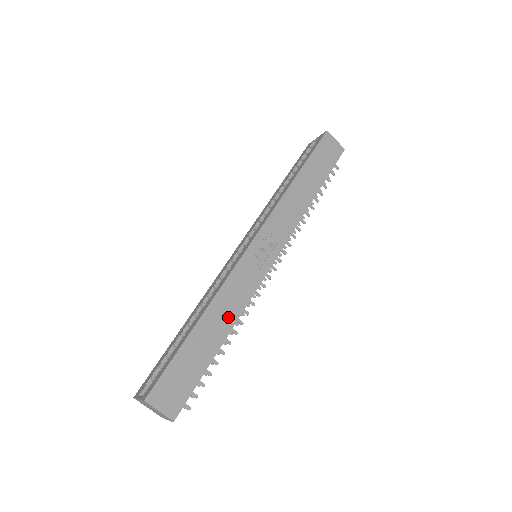
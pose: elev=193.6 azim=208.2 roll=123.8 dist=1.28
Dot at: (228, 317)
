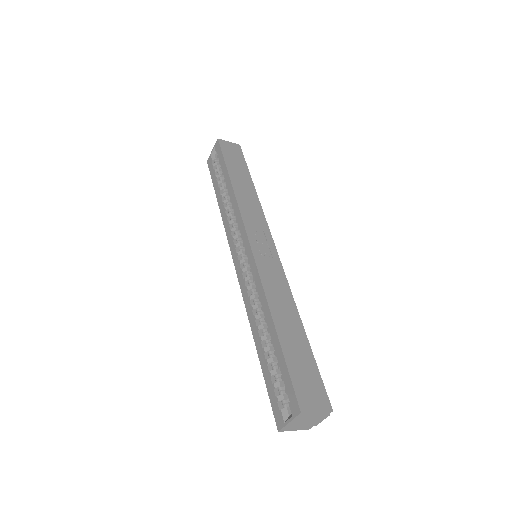
Dot at: (288, 307)
